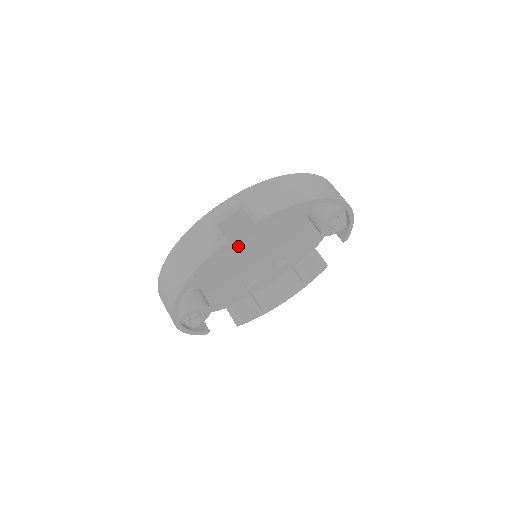
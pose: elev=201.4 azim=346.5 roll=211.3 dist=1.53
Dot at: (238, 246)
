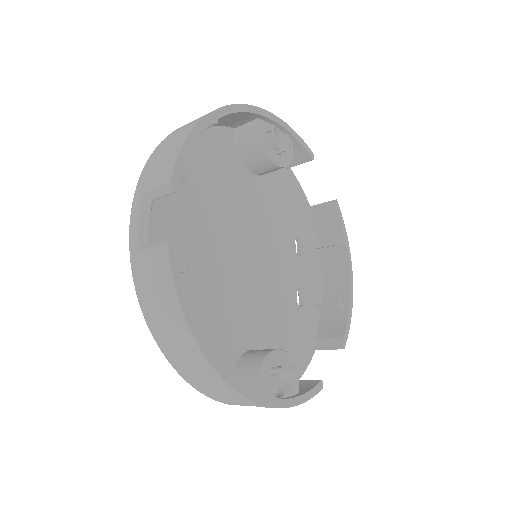
Dot at: (221, 261)
